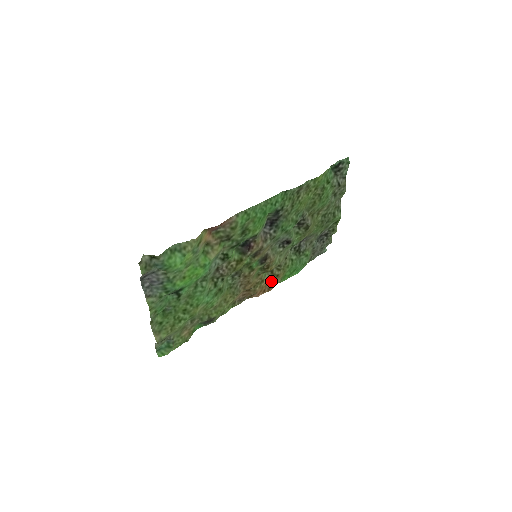
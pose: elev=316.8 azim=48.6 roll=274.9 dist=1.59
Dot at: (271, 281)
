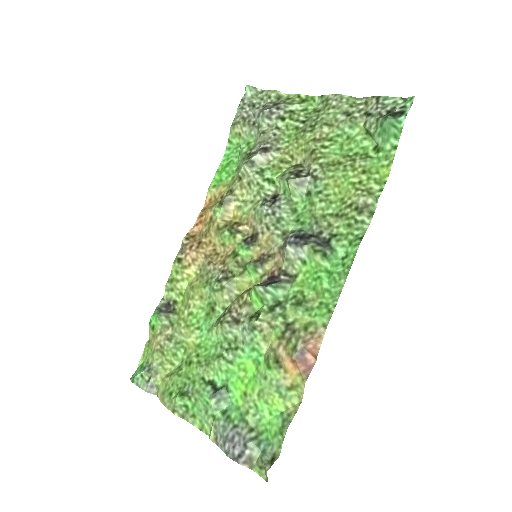
Dot at: (213, 205)
